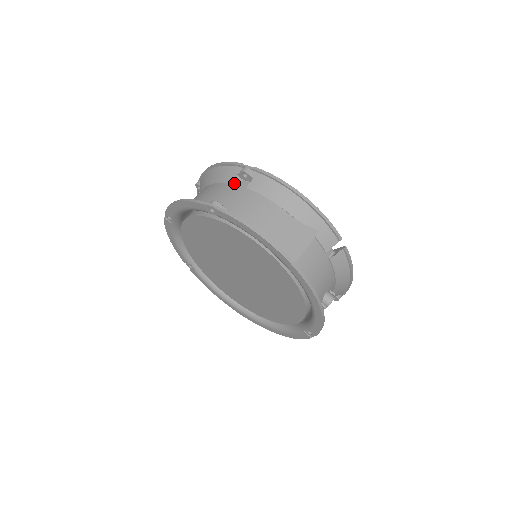
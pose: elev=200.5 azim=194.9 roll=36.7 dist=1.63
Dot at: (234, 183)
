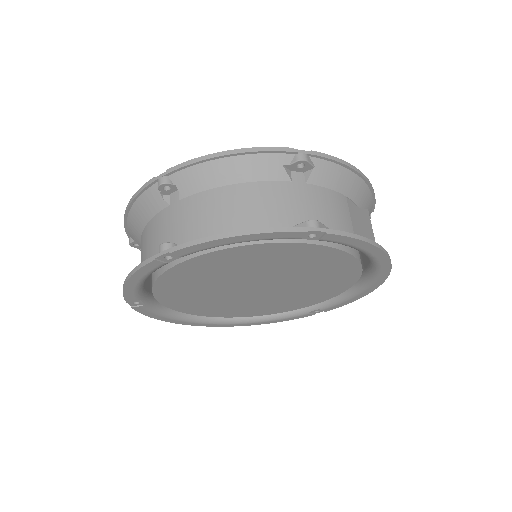
Dot at: (285, 179)
